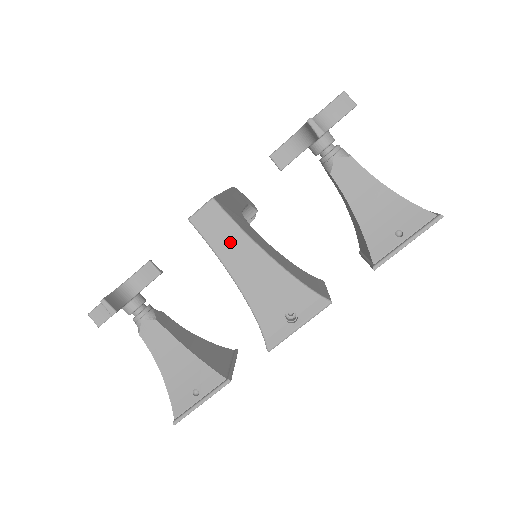
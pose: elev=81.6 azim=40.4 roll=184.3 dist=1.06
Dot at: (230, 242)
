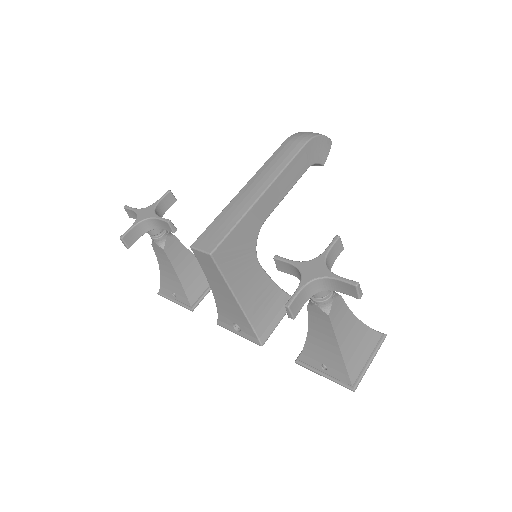
Dot at: (215, 277)
